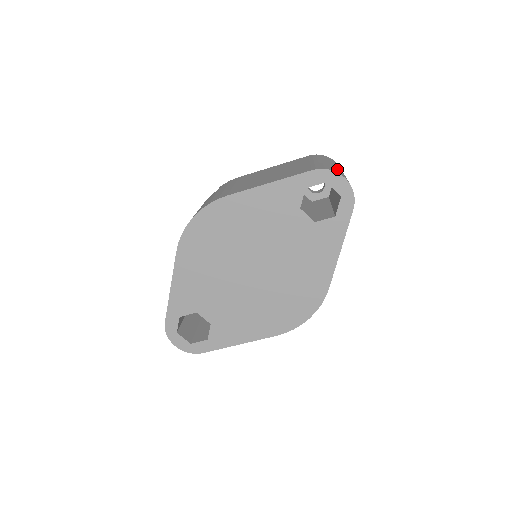
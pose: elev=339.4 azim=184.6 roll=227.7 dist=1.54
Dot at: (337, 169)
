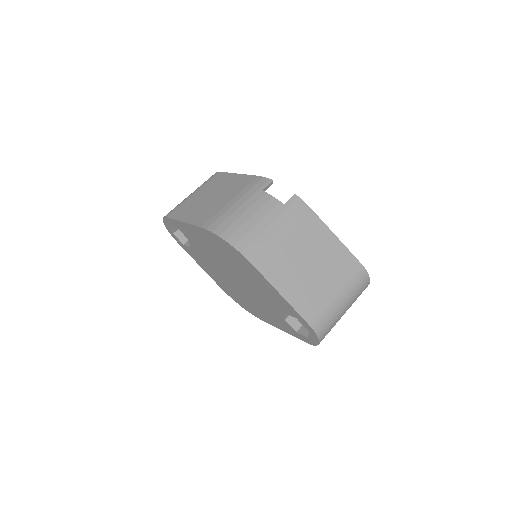
Dot at: (333, 324)
